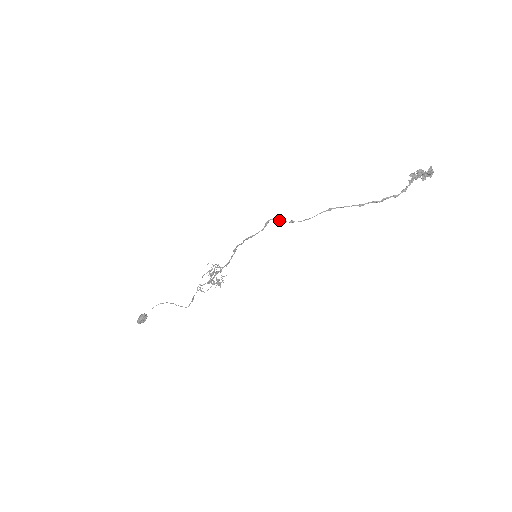
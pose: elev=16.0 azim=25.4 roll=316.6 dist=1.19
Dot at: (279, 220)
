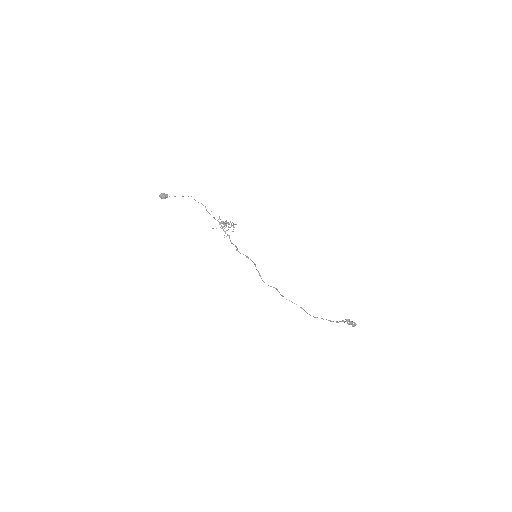
Dot at: (278, 291)
